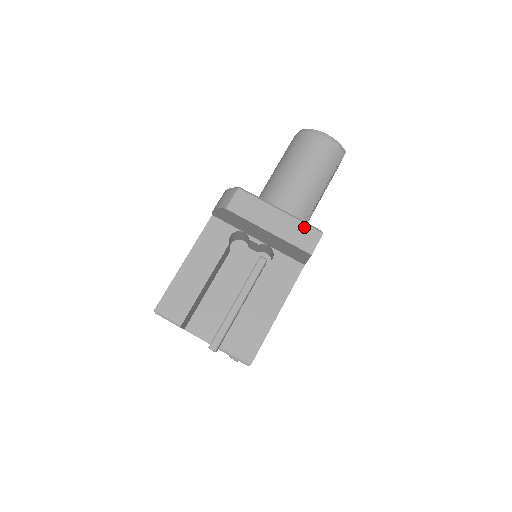
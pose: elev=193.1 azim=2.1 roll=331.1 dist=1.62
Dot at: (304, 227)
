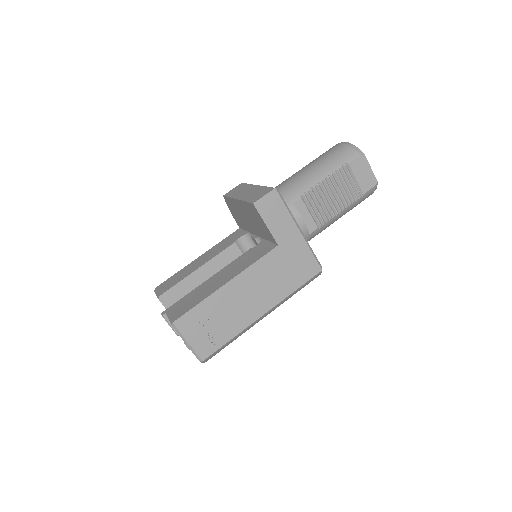
Dot at: (264, 189)
